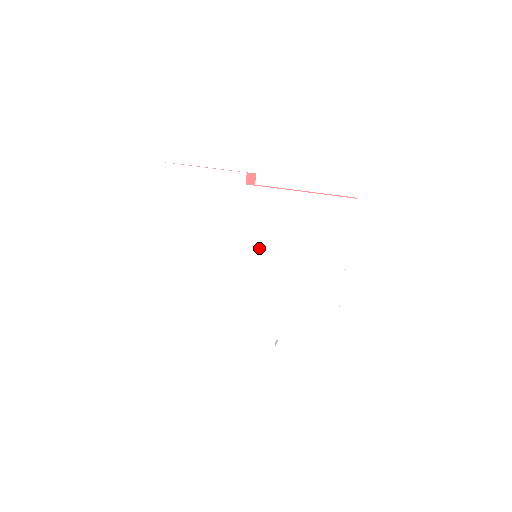
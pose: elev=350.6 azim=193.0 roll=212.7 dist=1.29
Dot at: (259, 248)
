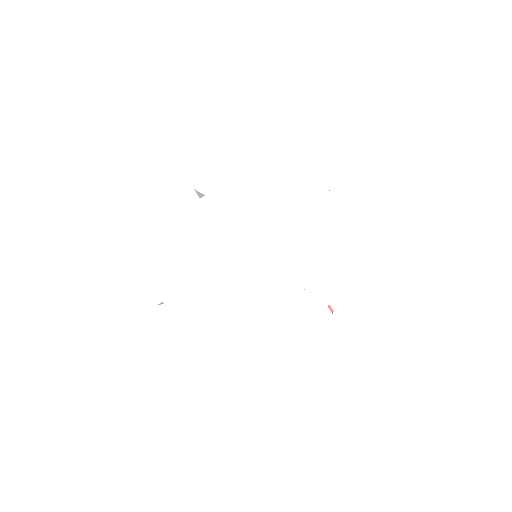
Dot at: (250, 239)
